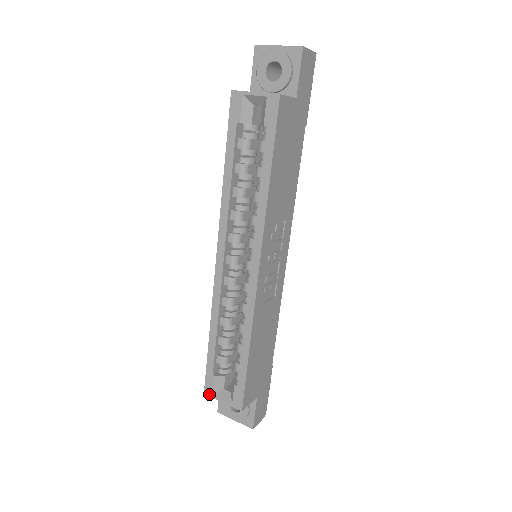
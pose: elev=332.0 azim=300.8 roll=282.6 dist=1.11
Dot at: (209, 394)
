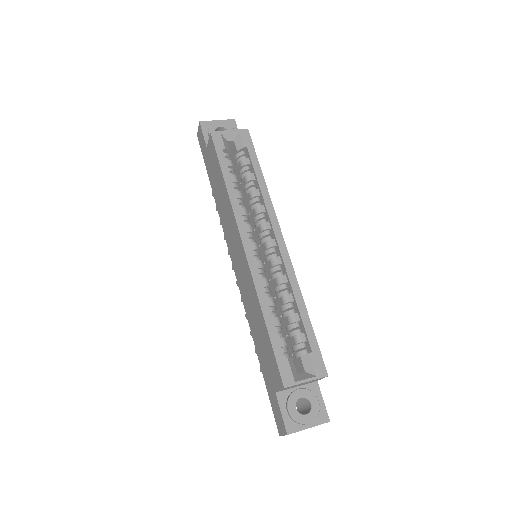
Dot at: (290, 384)
